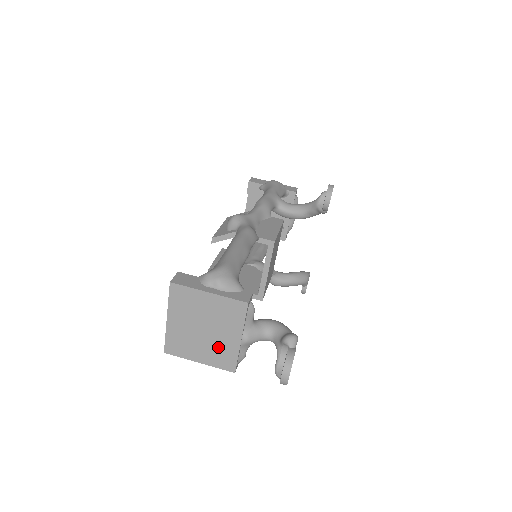
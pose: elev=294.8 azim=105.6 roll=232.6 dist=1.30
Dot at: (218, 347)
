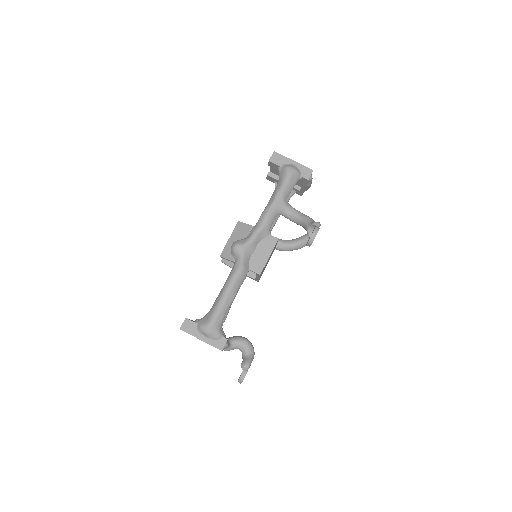
Dot at: occluded
